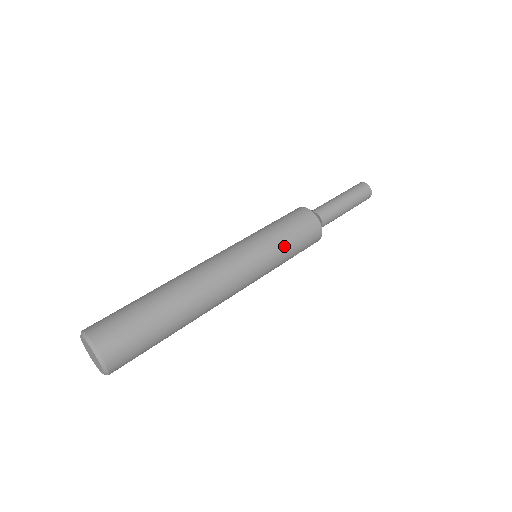
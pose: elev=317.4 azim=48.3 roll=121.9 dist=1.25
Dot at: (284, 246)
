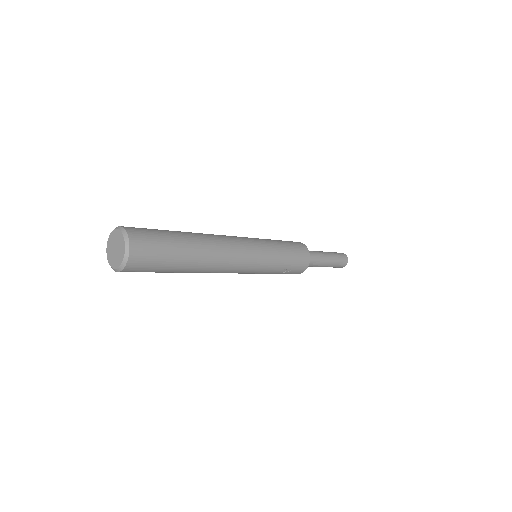
Dot at: (281, 253)
